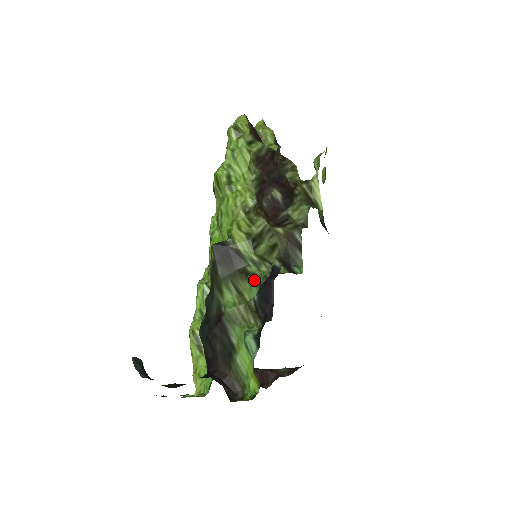
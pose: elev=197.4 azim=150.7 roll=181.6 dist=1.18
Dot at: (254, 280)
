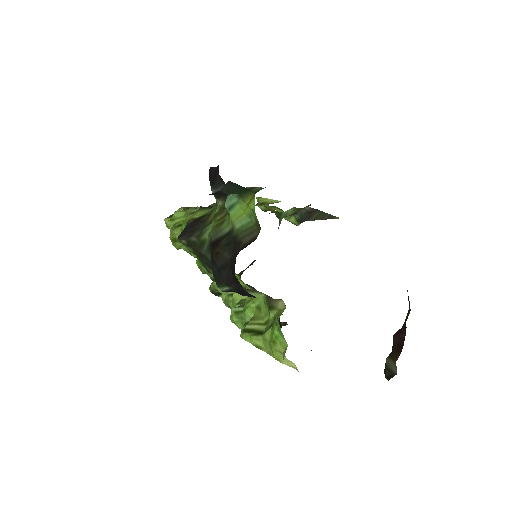
Dot at: (216, 205)
